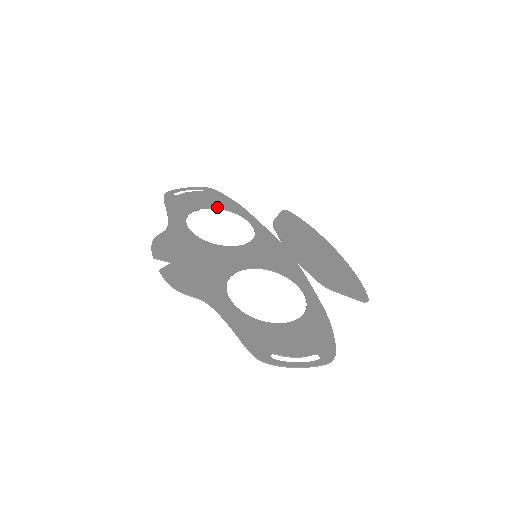
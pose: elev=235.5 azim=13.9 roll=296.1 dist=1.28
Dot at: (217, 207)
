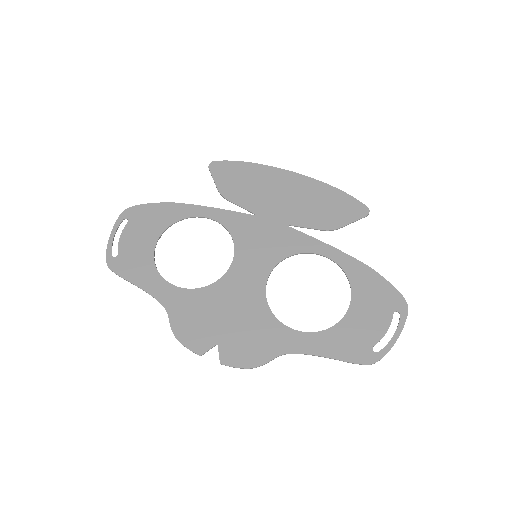
Dot at: (163, 230)
